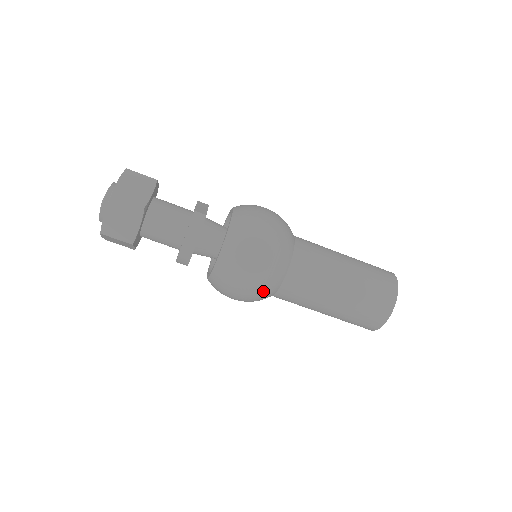
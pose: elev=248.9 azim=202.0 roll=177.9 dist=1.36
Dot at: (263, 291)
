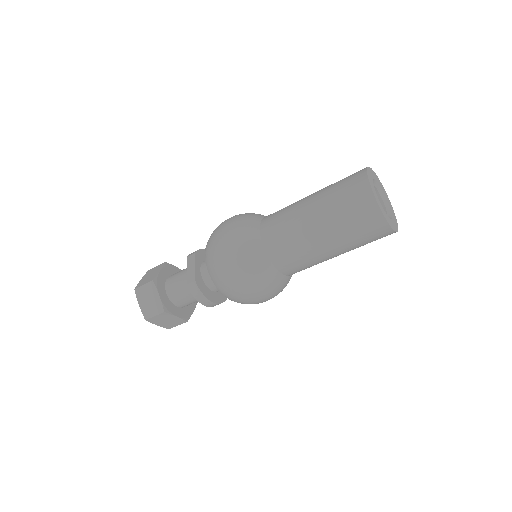
Dot at: (278, 291)
